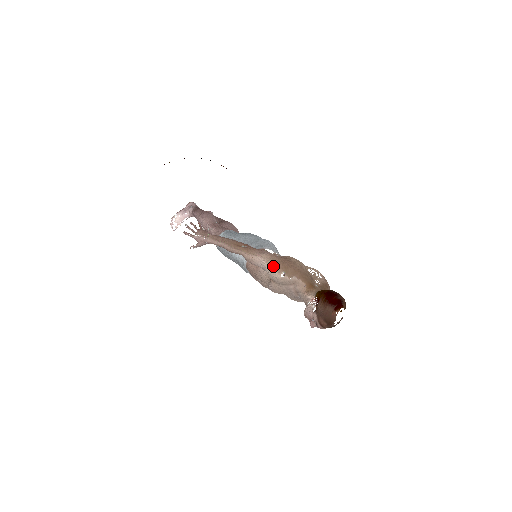
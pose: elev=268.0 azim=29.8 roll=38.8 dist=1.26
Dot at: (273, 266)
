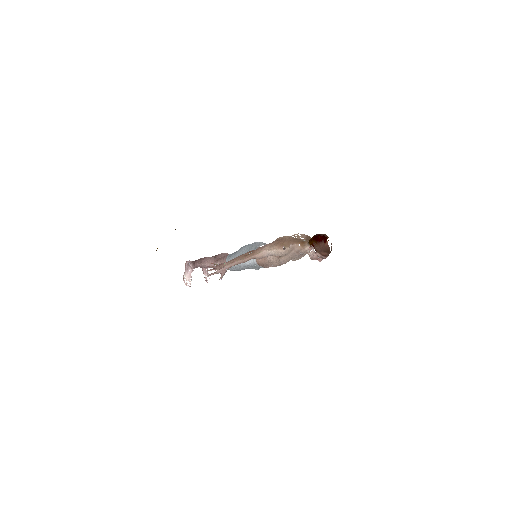
Dot at: (276, 249)
